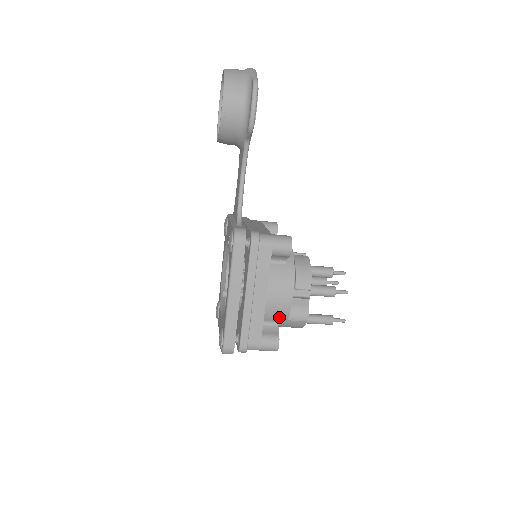
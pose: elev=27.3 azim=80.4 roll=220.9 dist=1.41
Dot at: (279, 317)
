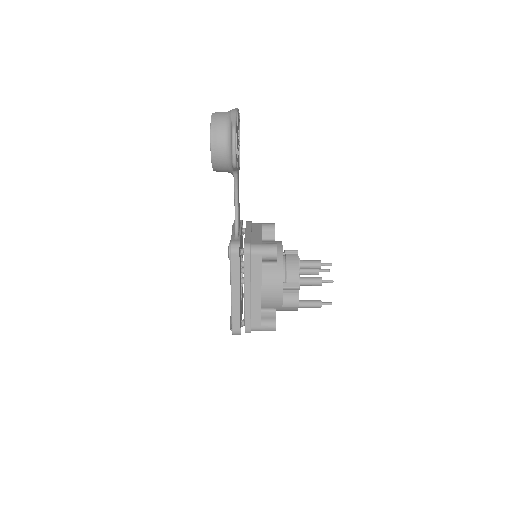
Dot at: (275, 305)
